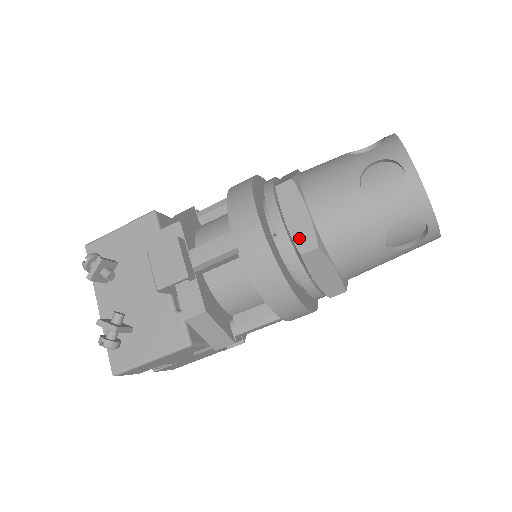
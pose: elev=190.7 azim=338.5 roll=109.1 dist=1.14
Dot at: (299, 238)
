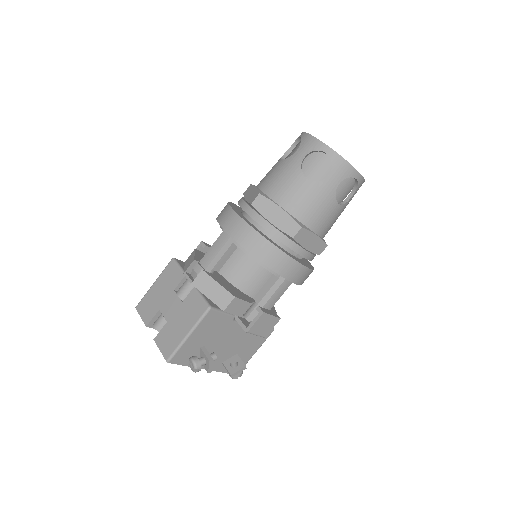
Dot at: (316, 250)
